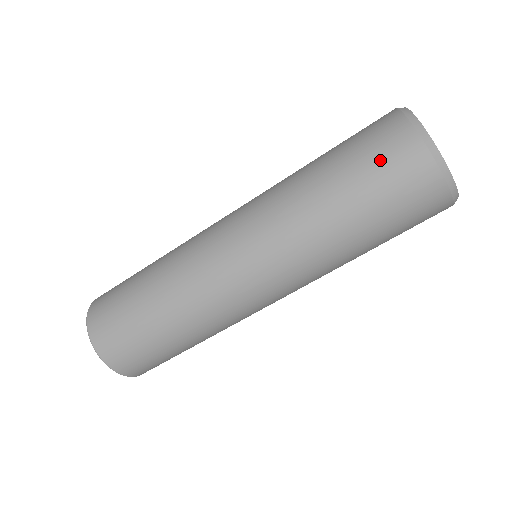
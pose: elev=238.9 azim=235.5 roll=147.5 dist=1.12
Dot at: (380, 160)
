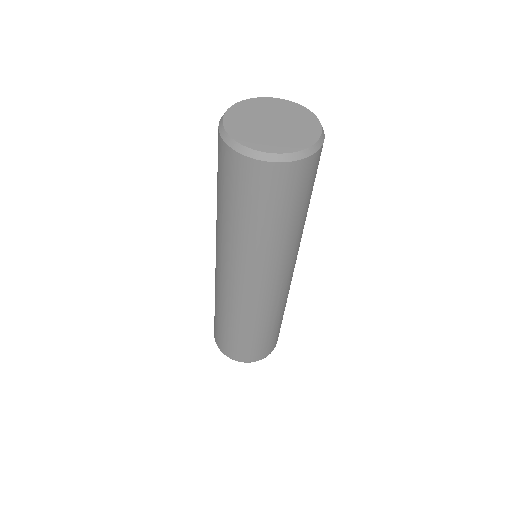
Dot at: (281, 193)
